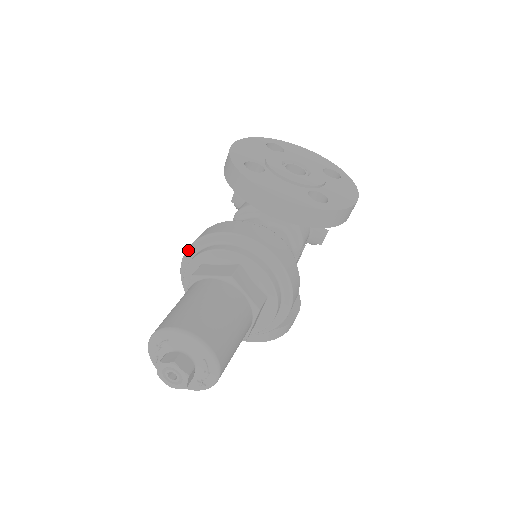
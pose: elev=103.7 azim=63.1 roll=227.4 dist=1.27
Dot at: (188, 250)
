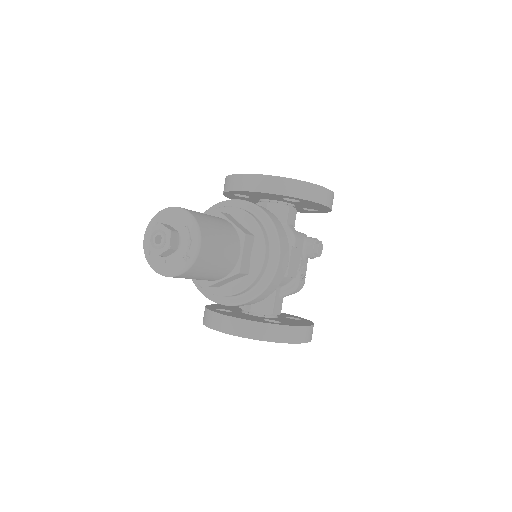
Dot at: occluded
